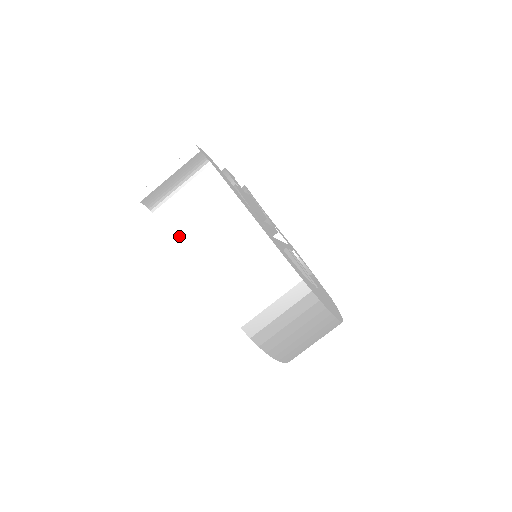
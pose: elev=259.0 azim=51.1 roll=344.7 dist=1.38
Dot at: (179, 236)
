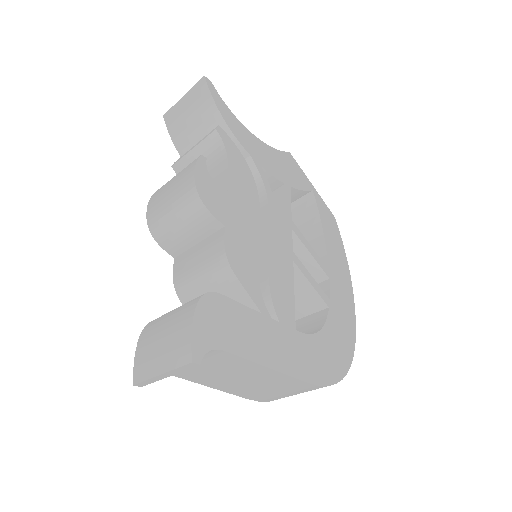
Dot at: (192, 379)
